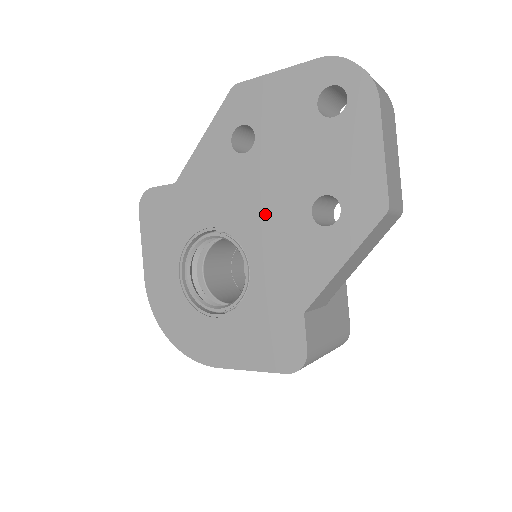
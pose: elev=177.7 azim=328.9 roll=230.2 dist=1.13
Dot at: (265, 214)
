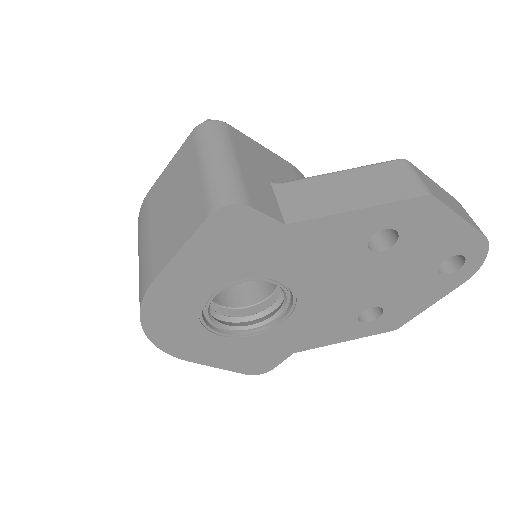
Dot at: (335, 297)
